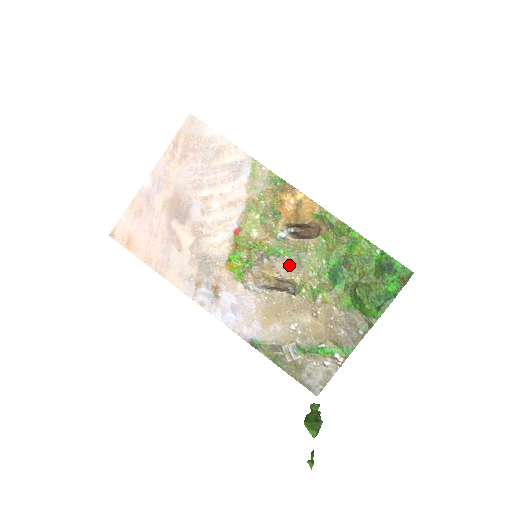
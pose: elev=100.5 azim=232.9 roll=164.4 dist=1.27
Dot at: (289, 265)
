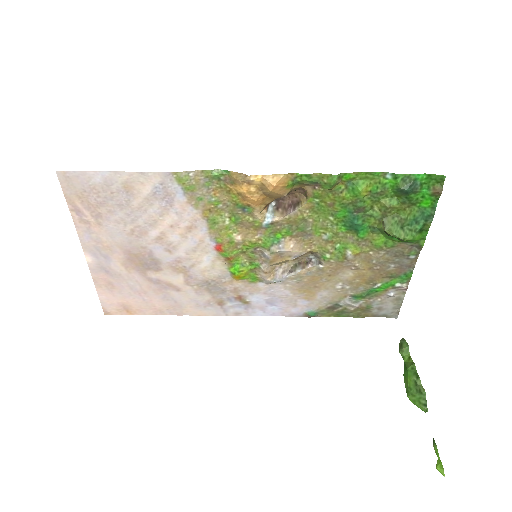
Dot at: (296, 242)
